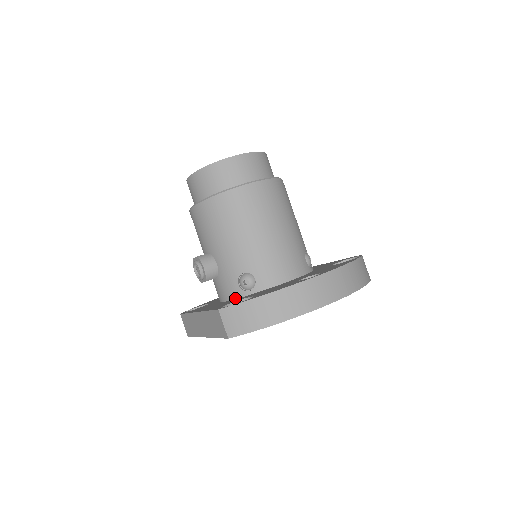
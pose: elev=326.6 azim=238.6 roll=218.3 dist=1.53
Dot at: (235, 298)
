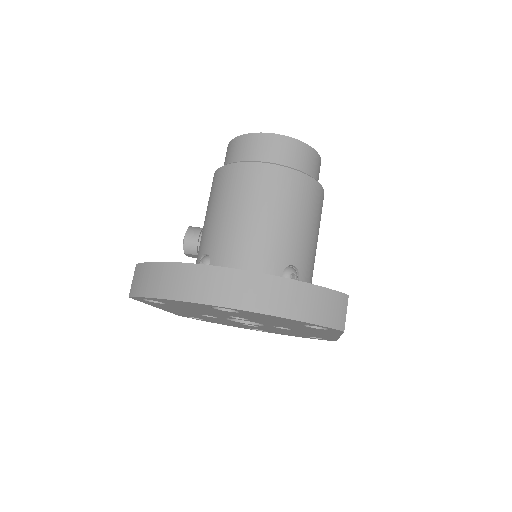
Dot at: occluded
